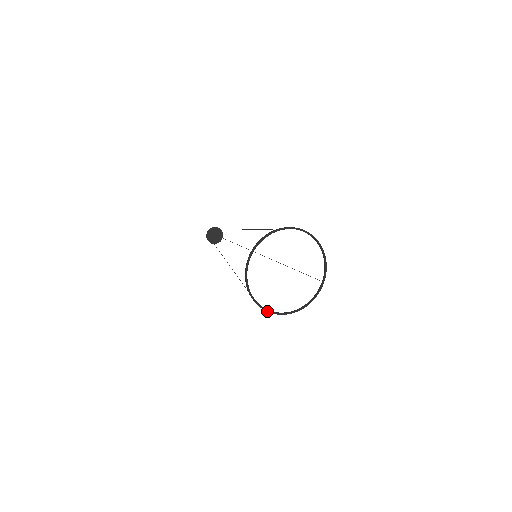
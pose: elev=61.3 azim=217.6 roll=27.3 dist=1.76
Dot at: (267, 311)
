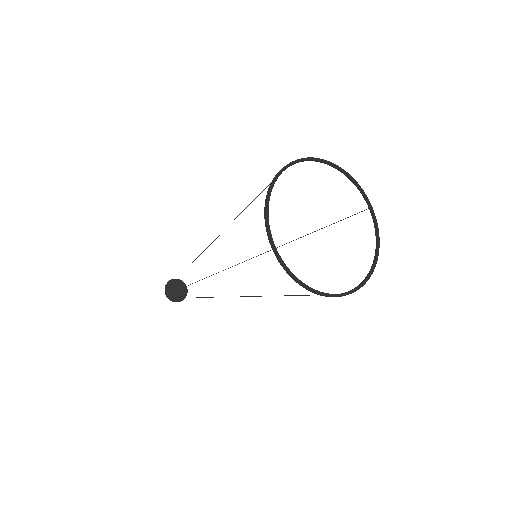
Dot at: (345, 295)
